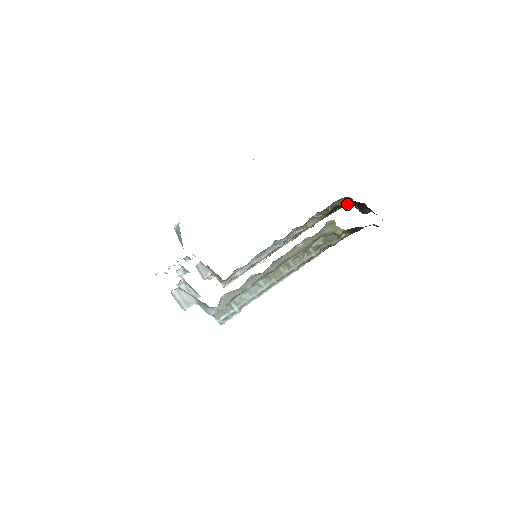
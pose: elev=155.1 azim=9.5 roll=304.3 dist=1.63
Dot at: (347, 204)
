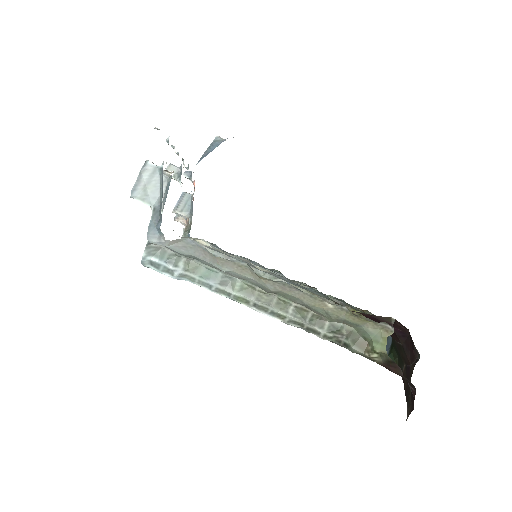
Dot at: (397, 331)
